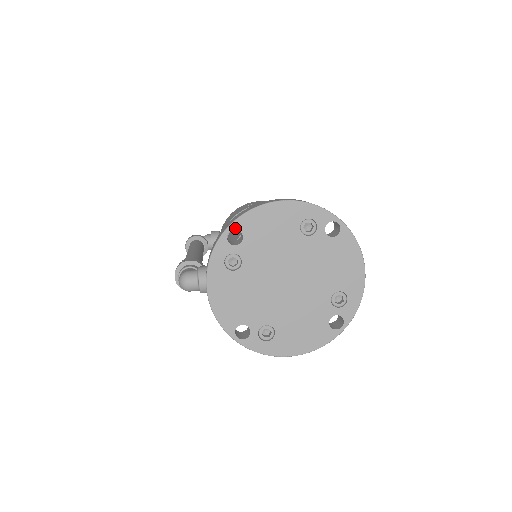
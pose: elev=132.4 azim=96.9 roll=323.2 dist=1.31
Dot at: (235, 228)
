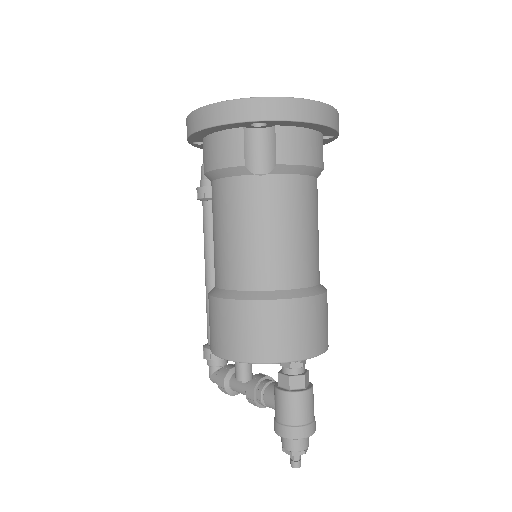
Dot at: occluded
